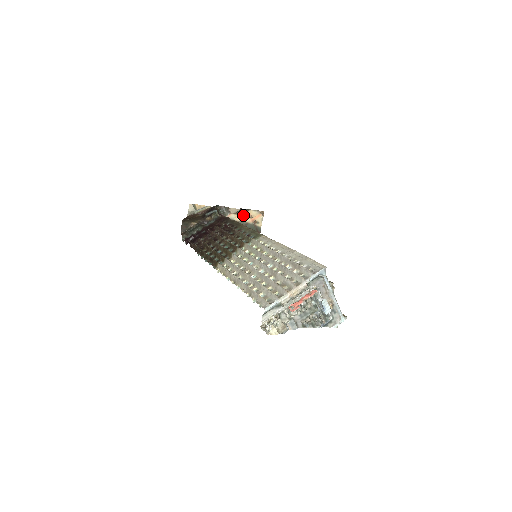
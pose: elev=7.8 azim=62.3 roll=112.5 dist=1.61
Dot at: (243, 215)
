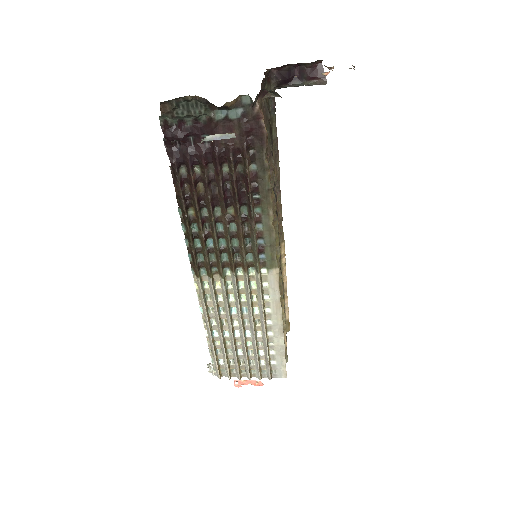
Dot at: occluded
